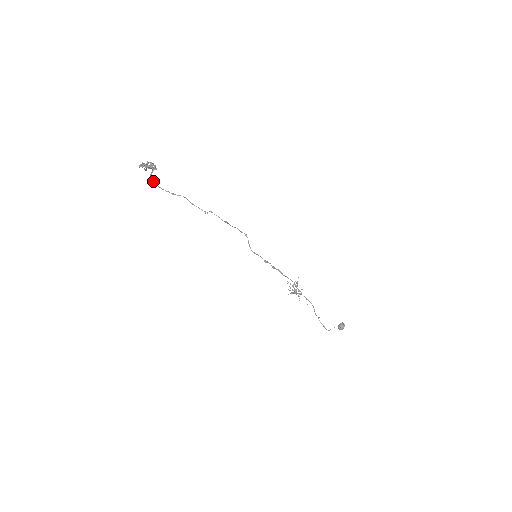
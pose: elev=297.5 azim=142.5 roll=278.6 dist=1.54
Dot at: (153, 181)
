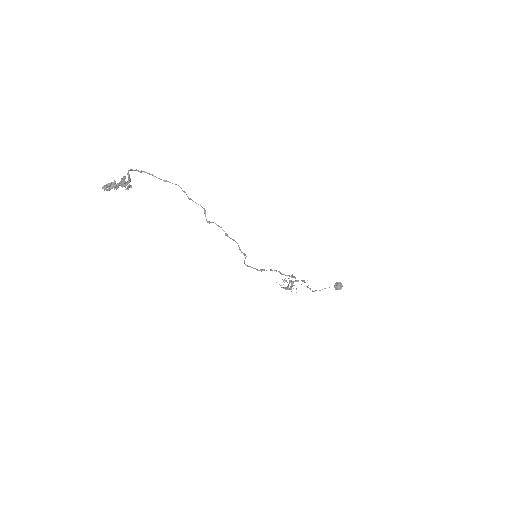
Dot at: (135, 170)
